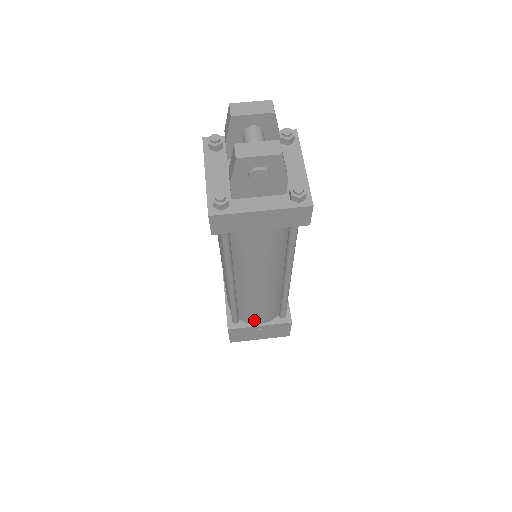
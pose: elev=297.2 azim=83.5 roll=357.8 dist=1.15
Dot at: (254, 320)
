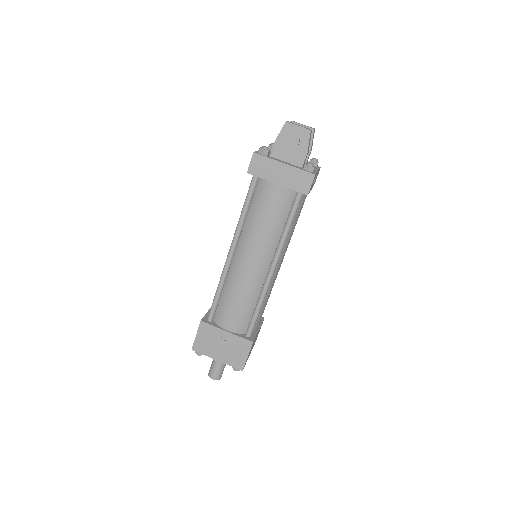
Dot at: (225, 321)
